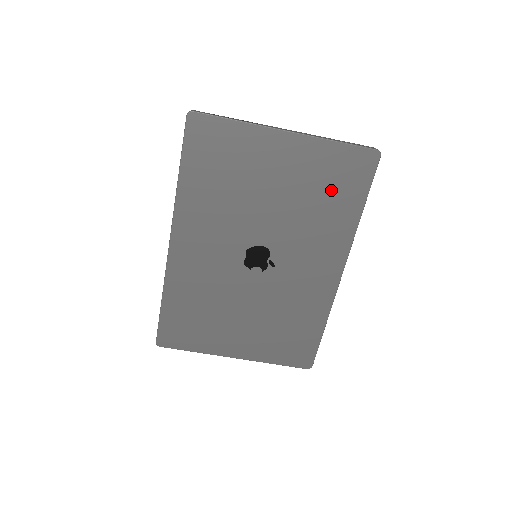
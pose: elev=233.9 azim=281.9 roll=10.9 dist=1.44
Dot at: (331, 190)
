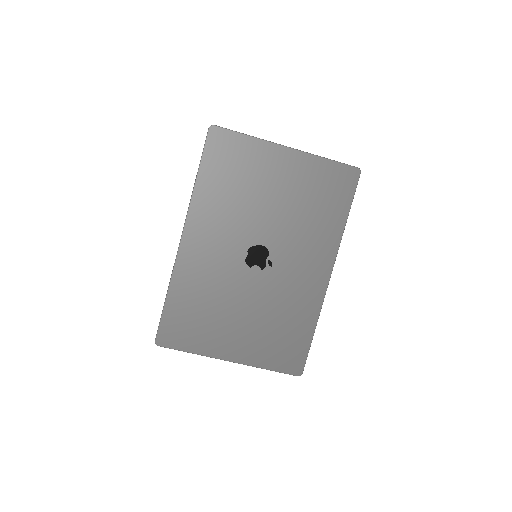
Dot at: (322, 199)
